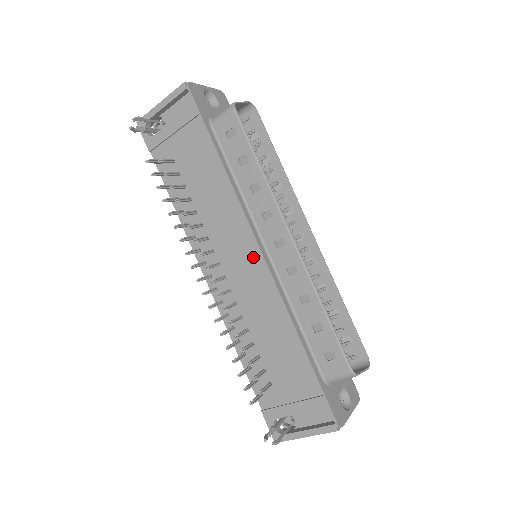
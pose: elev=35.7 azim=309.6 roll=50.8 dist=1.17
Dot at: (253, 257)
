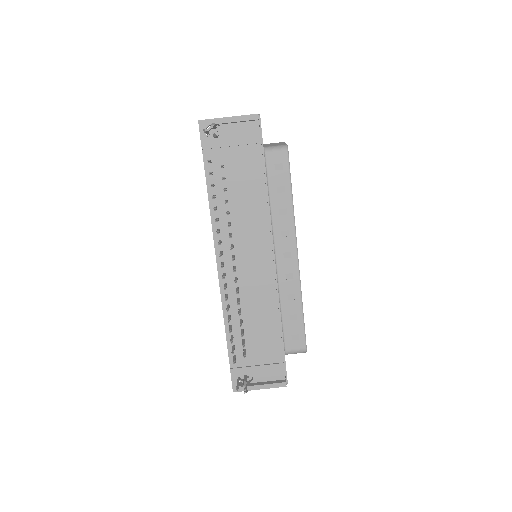
Dot at: (266, 260)
